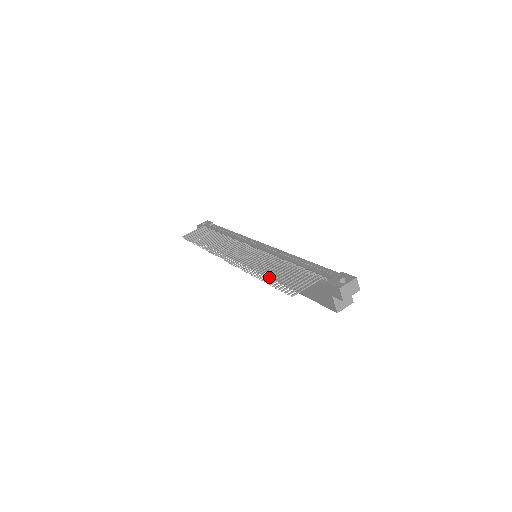
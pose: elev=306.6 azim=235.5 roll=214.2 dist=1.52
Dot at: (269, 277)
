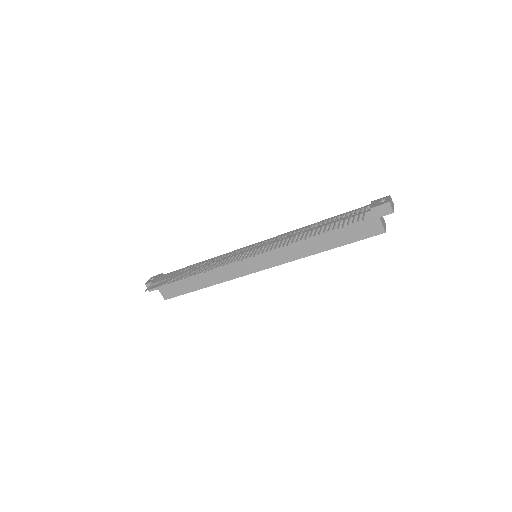
Dot at: (283, 263)
